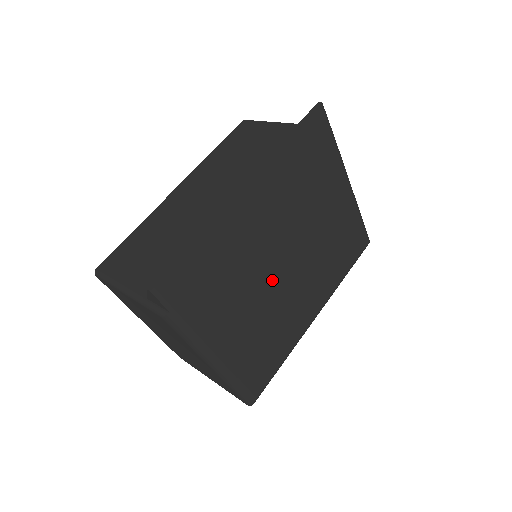
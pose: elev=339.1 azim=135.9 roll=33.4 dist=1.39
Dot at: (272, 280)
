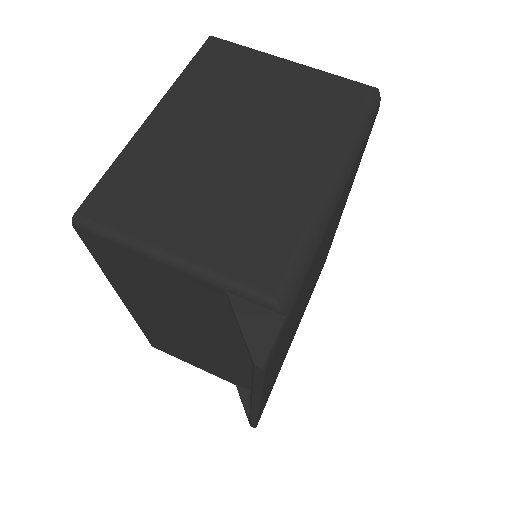
Dot at: (304, 304)
